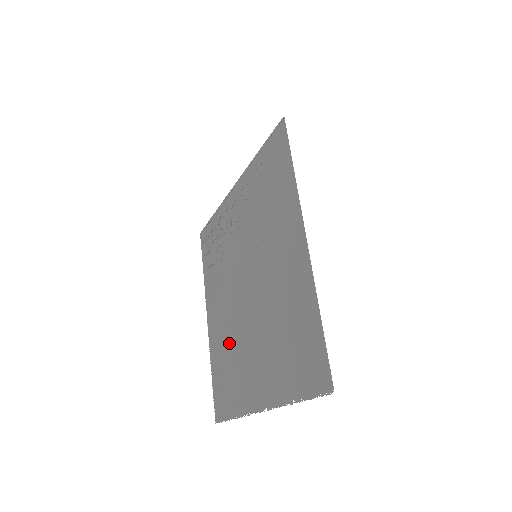
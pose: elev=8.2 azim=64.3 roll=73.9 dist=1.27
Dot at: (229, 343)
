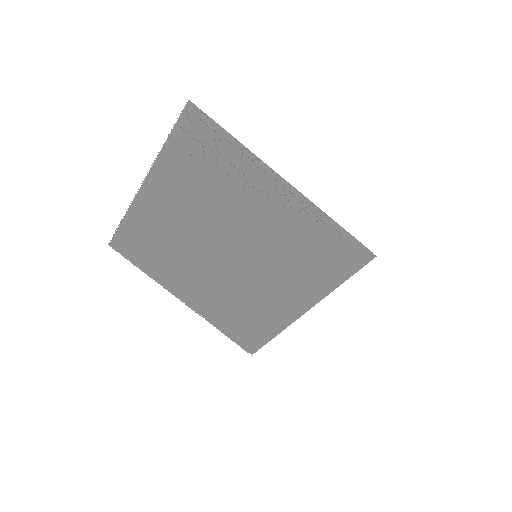
Dot at: (171, 241)
